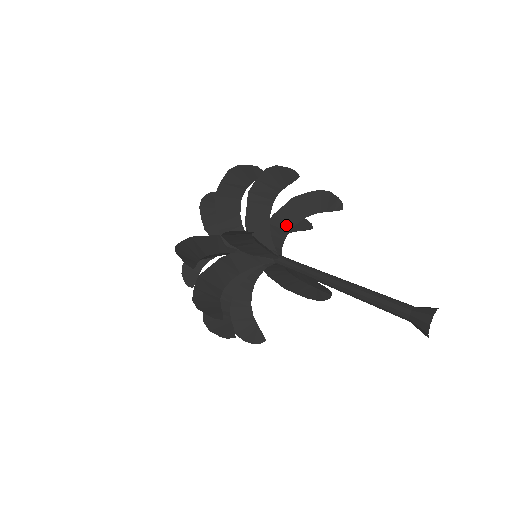
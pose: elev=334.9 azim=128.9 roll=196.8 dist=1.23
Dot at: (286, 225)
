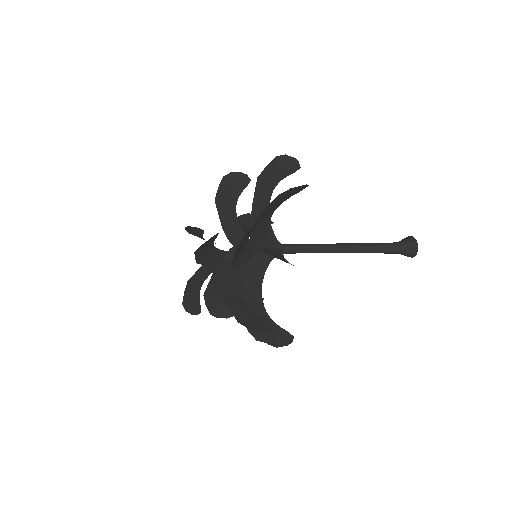
Dot at: occluded
